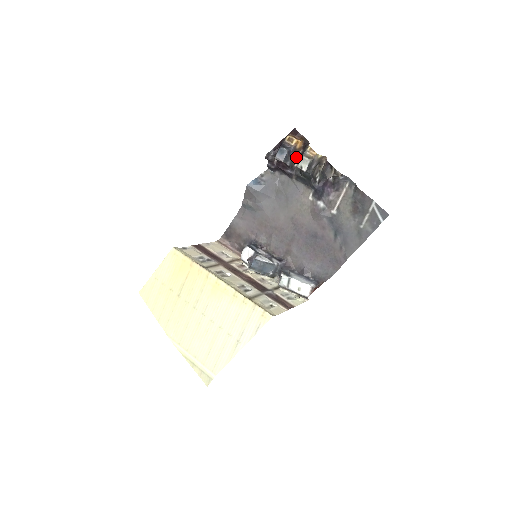
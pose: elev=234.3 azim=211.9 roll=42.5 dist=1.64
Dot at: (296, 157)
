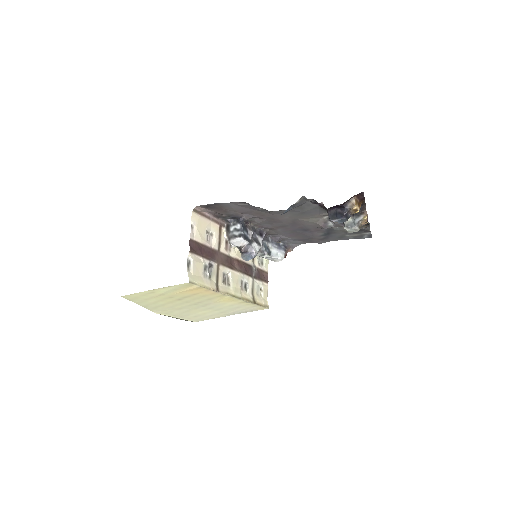
Dot at: occluded
